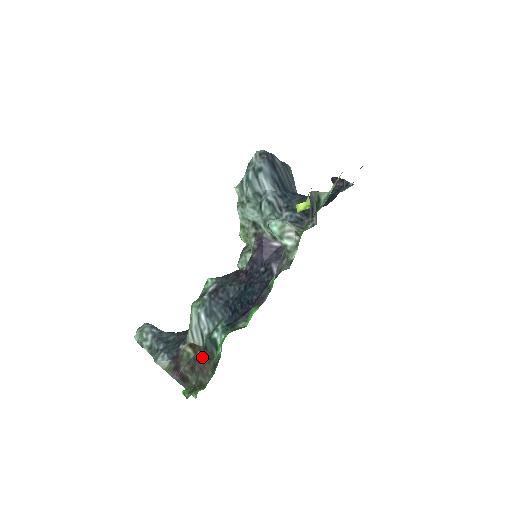
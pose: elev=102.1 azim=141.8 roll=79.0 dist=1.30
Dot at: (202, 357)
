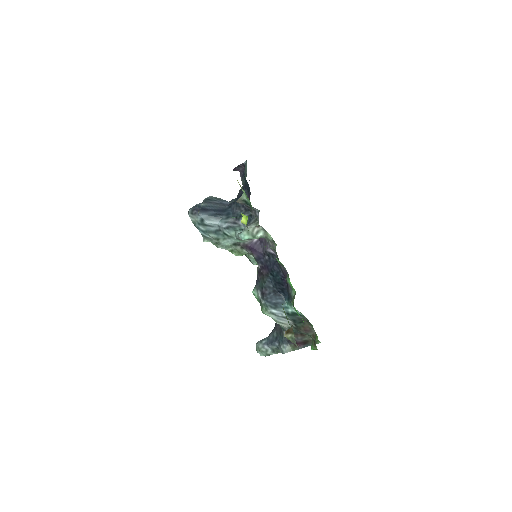
Dot at: (298, 326)
